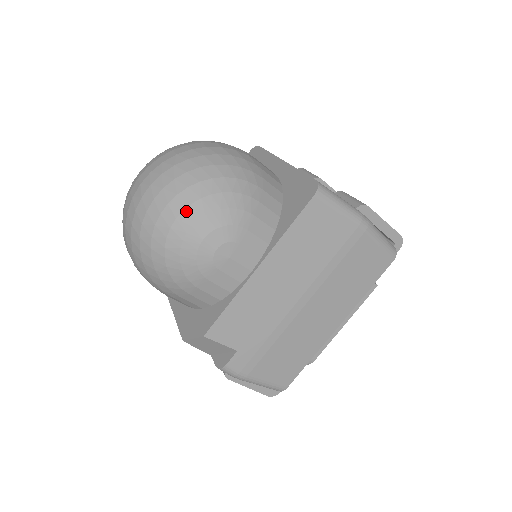
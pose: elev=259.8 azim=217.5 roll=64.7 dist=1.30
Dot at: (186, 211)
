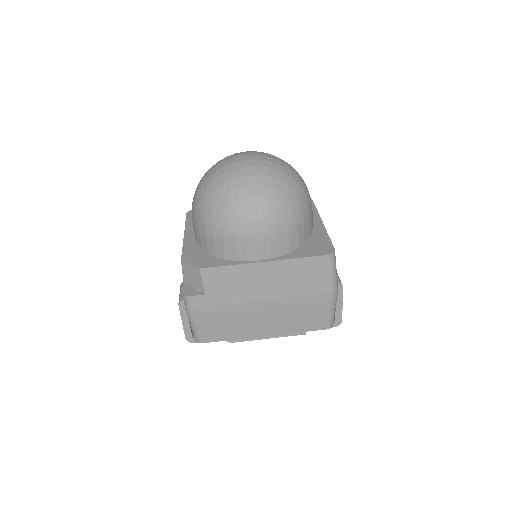
Dot at: (261, 198)
